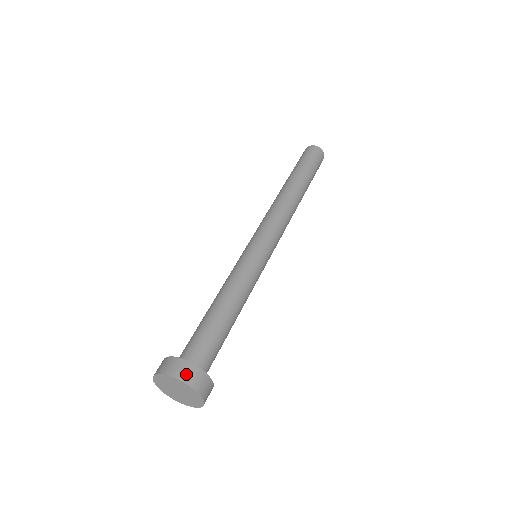
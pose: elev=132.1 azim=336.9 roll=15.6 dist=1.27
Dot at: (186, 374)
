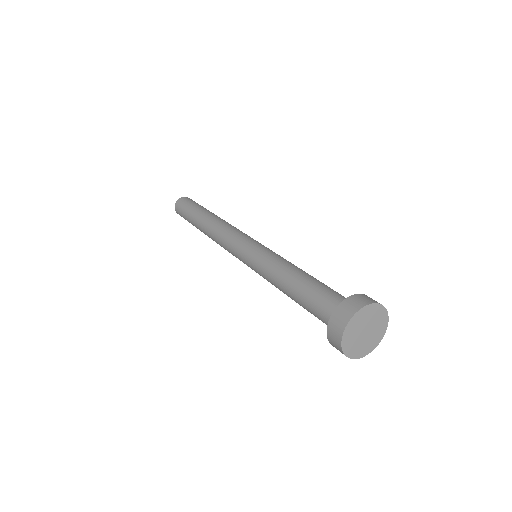
Dot at: occluded
